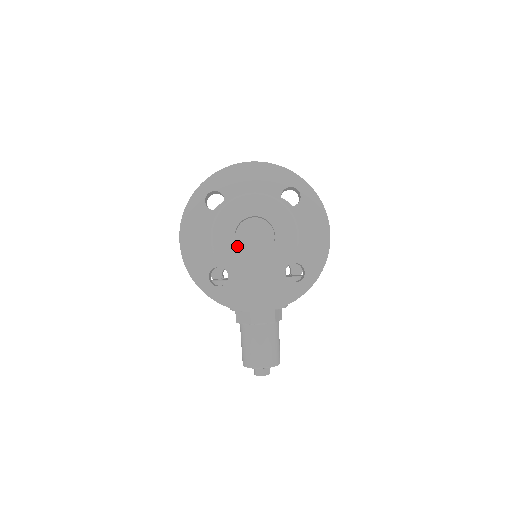
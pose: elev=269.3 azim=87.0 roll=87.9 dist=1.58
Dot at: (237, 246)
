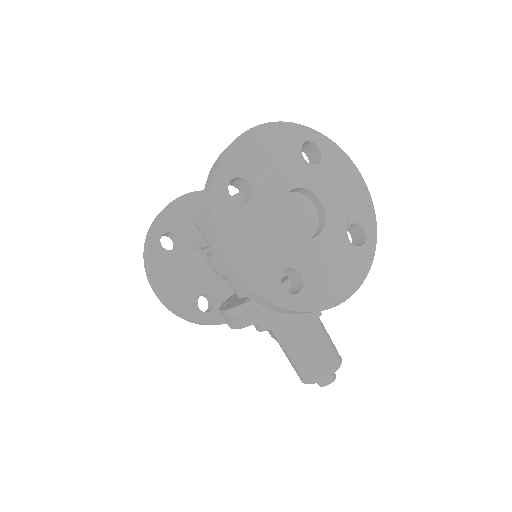
Dot at: occluded
